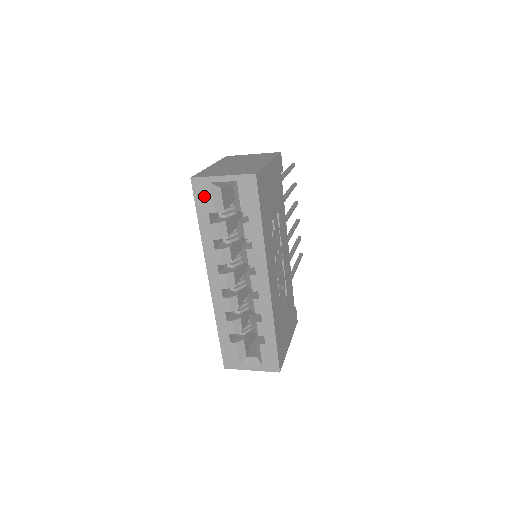
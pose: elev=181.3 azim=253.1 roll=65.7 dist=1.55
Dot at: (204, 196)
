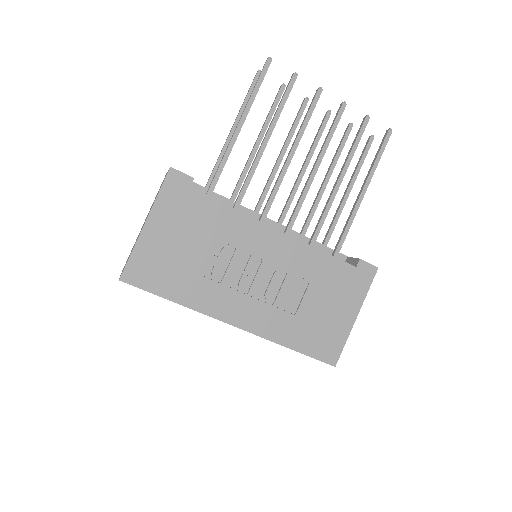
Dot at: occluded
